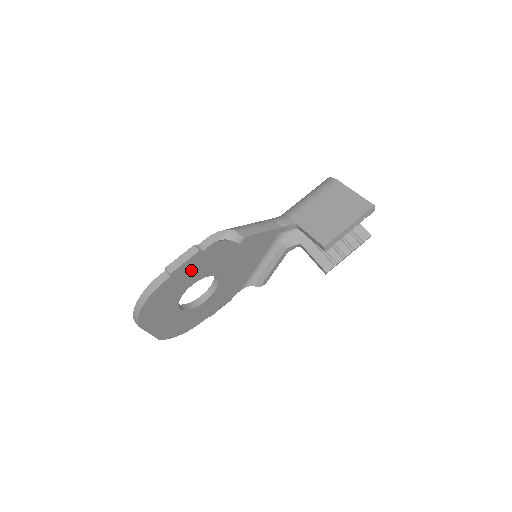
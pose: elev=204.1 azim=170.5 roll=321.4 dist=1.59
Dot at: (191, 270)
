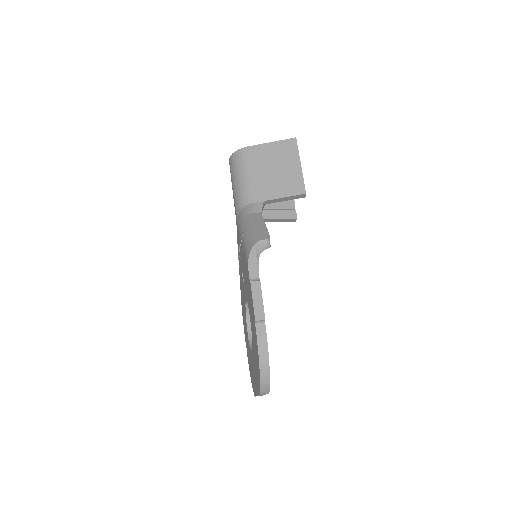
Dot at: occluded
